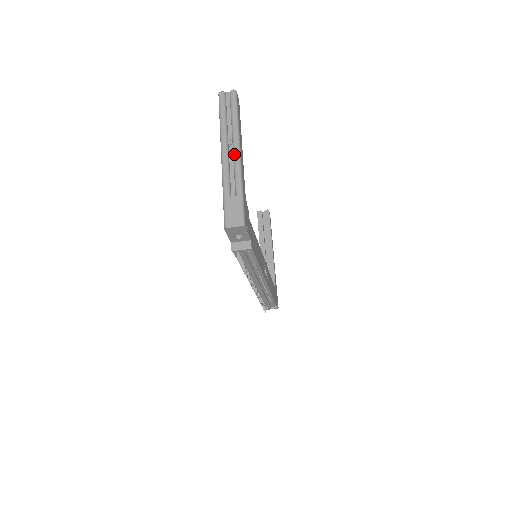
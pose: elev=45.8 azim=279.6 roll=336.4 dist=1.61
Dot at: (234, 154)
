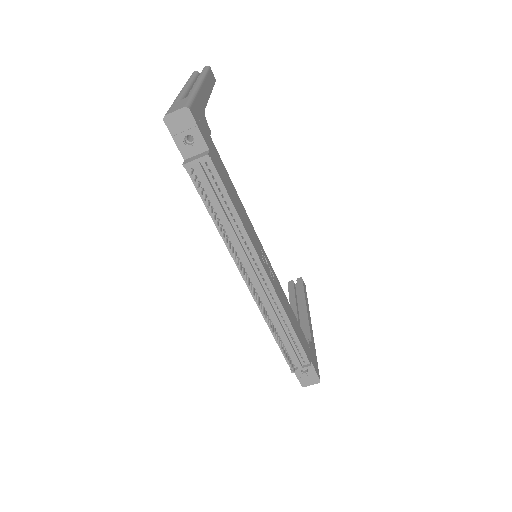
Dot at: occluded
